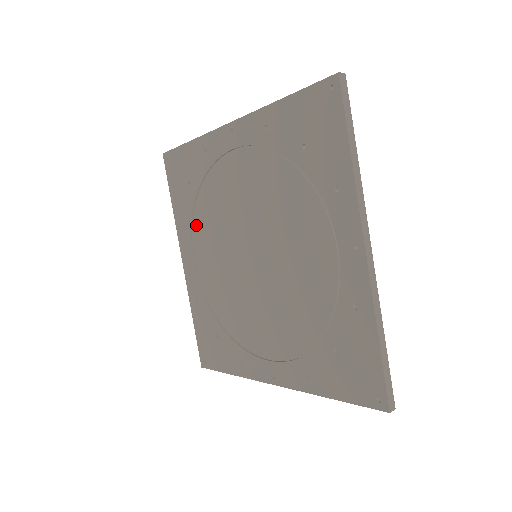
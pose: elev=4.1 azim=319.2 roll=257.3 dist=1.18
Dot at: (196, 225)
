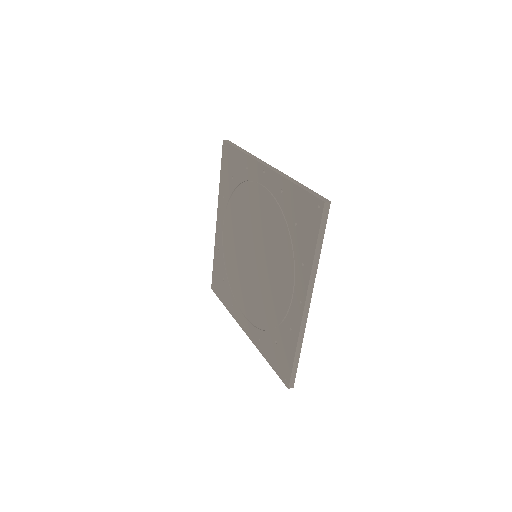
Dot at: (235, 294)
